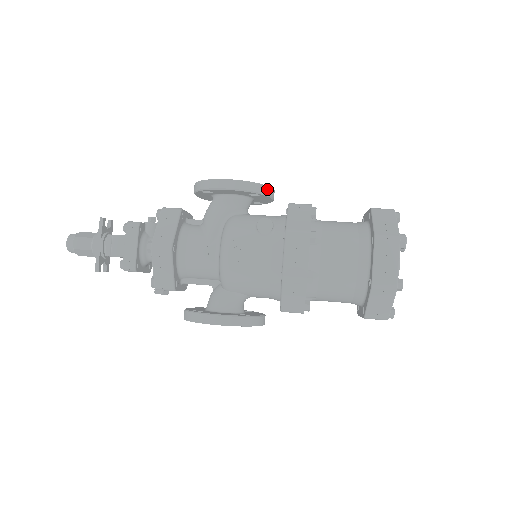
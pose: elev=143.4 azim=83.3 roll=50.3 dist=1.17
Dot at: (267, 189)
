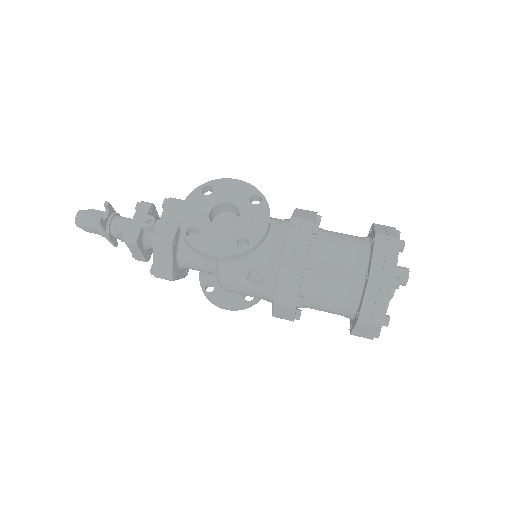
Dot at: (257, 245)
